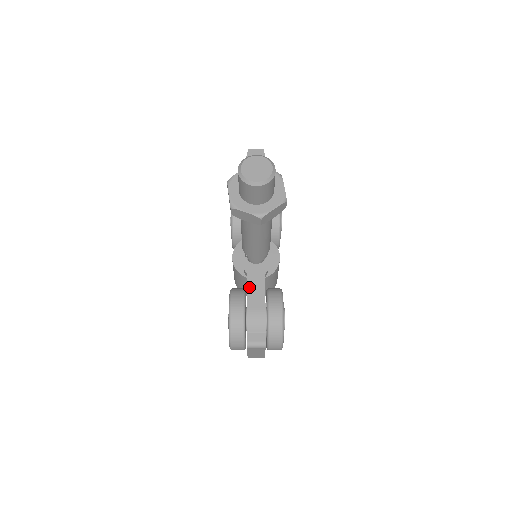
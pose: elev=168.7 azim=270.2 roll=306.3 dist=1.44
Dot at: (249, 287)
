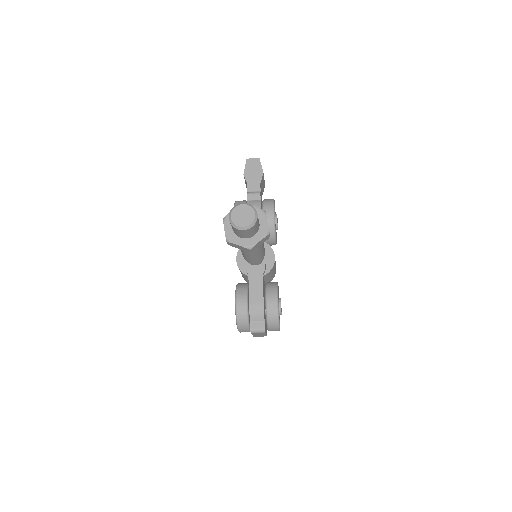
Dot at: (250, 285)
